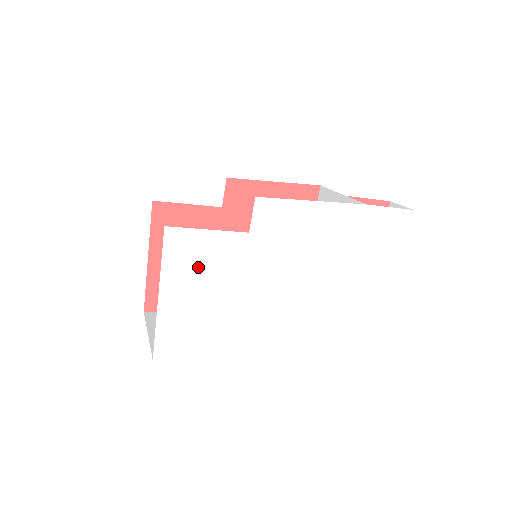
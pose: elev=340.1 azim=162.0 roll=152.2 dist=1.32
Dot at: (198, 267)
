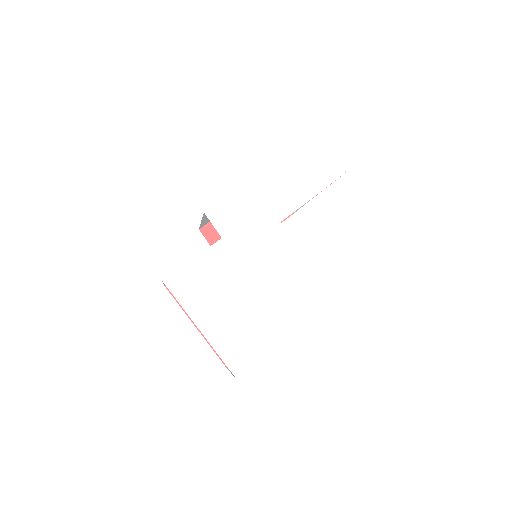
Dot at: (209, 289)
